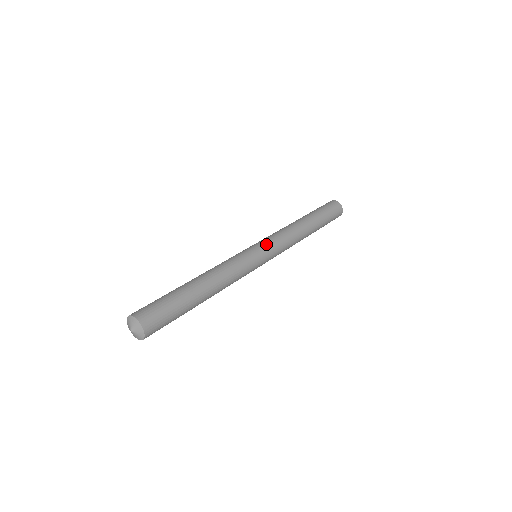
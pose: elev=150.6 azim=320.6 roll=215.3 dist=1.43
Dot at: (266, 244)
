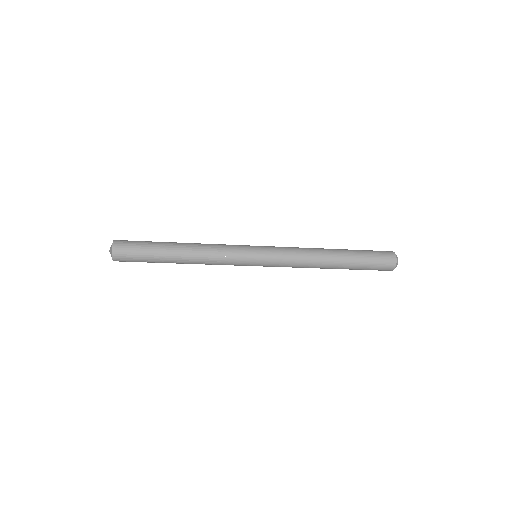
Dot at: occluded
